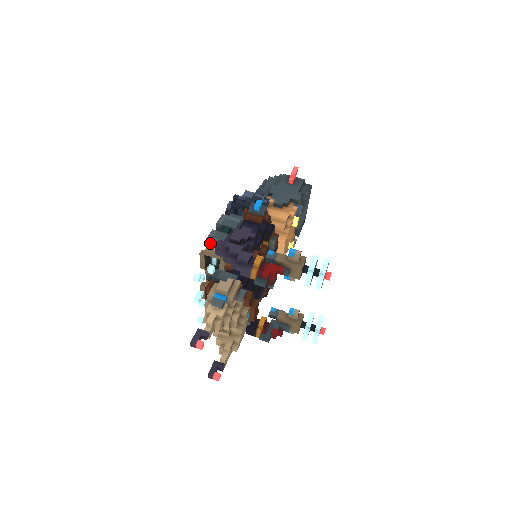
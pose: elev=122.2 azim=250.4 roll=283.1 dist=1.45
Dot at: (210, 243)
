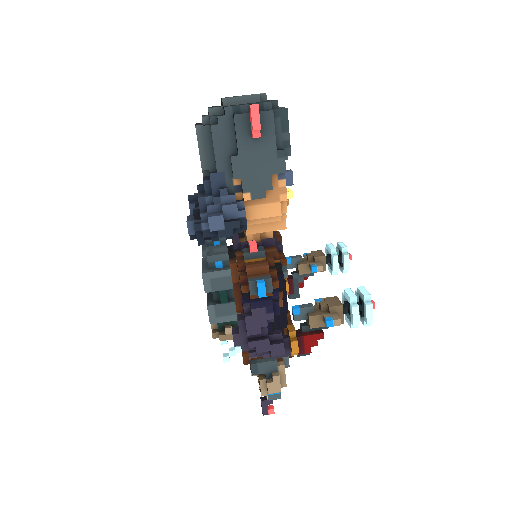
Dot at: (215, 321)
